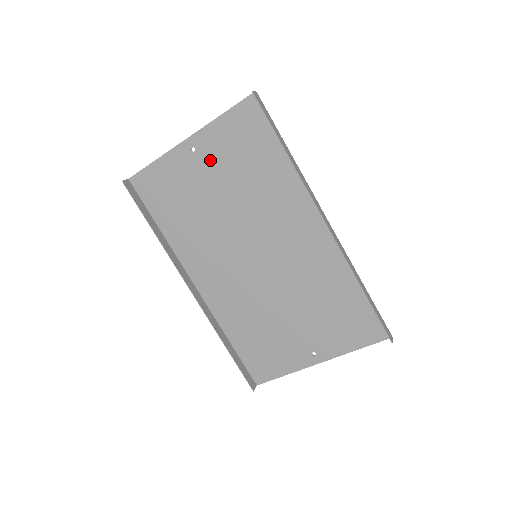
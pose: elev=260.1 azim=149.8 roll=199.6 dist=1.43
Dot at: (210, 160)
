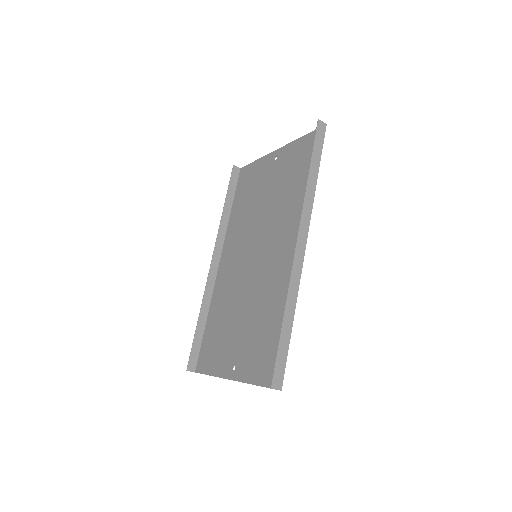
Dot at: (278, 169)
